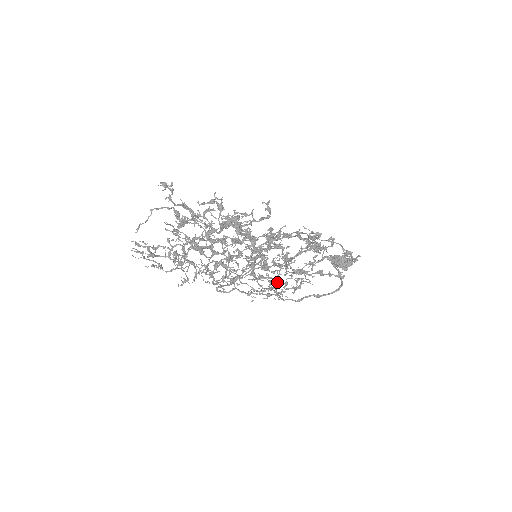
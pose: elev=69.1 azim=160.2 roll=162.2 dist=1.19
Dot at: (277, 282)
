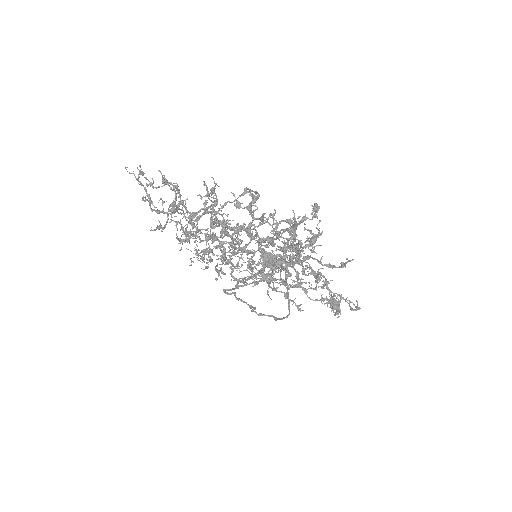
Dot at: occluded
